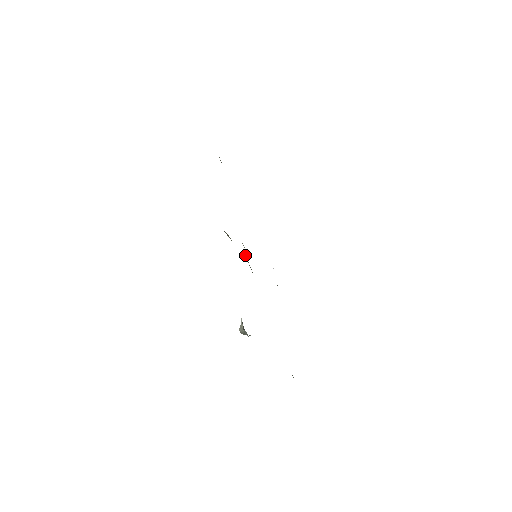
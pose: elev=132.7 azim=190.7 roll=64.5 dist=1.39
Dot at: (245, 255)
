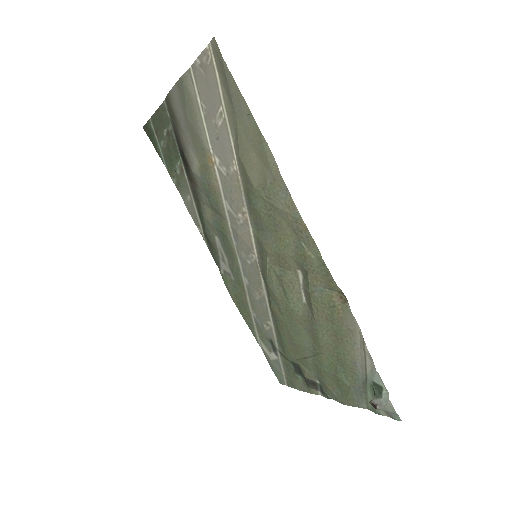
Dot at: (290, 279)
